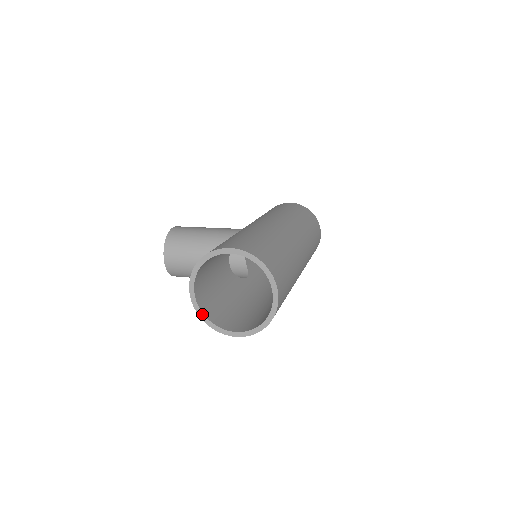
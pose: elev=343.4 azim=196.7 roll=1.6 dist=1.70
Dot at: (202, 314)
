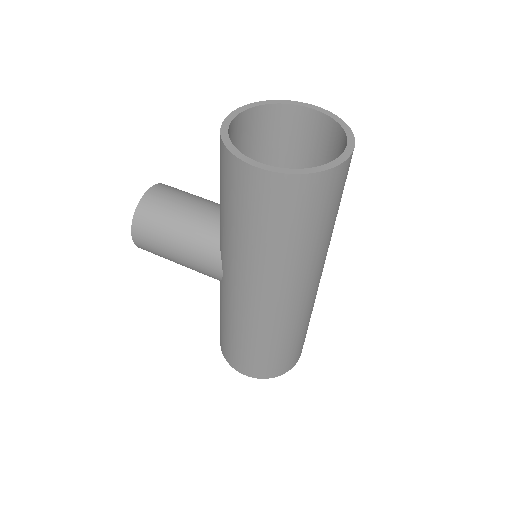
Dot at: (227, 136)
